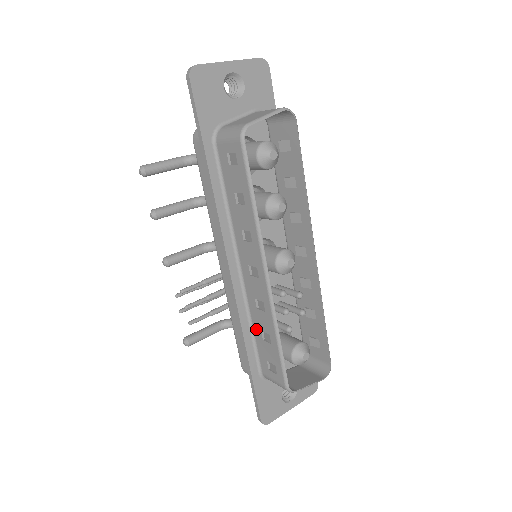
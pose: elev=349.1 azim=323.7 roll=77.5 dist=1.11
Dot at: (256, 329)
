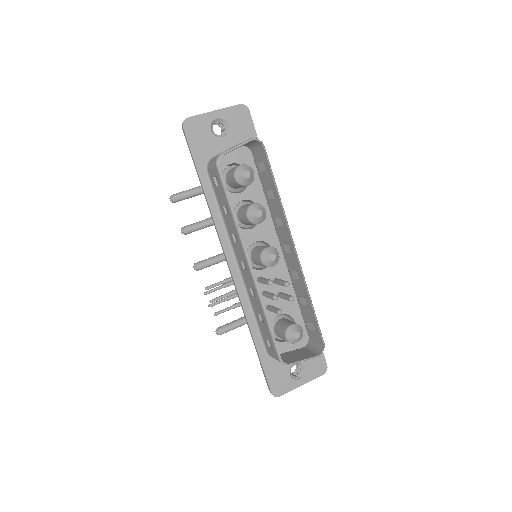
Dot at: (256, 314)
